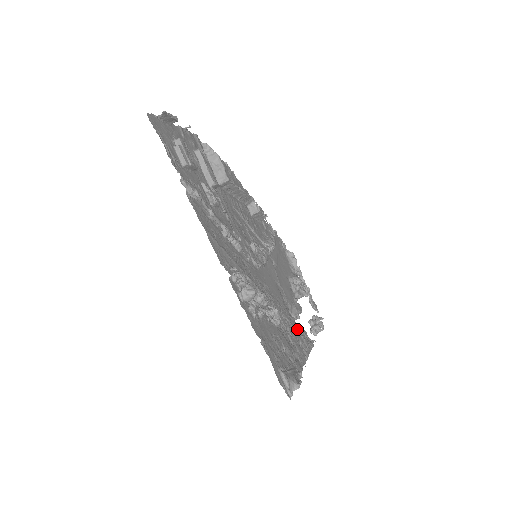
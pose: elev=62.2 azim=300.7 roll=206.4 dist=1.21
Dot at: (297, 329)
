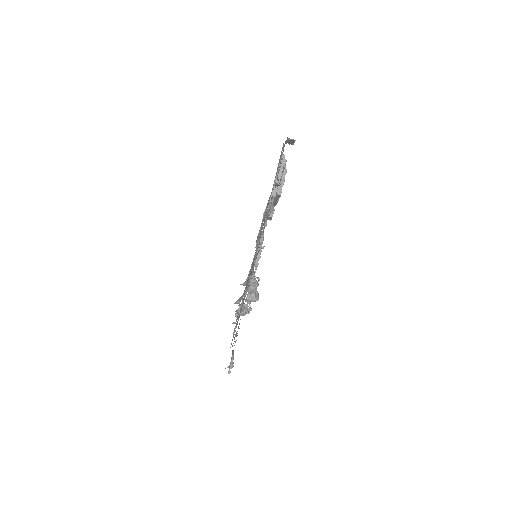
Dot at: occluded
